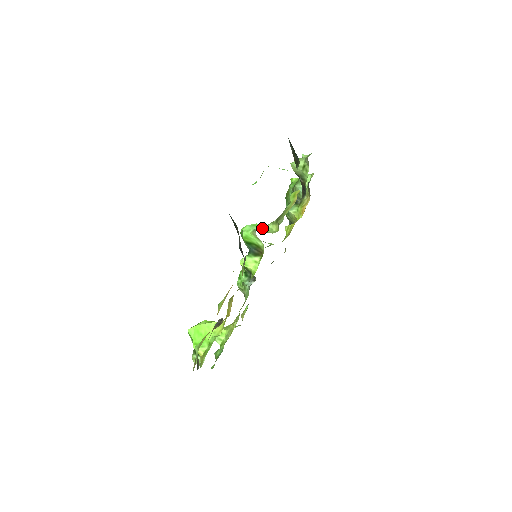
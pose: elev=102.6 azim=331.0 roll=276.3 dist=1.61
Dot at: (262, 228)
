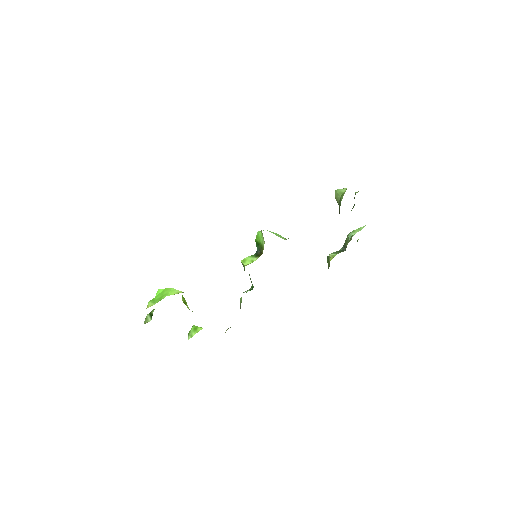
Dot at: (277, 235)
